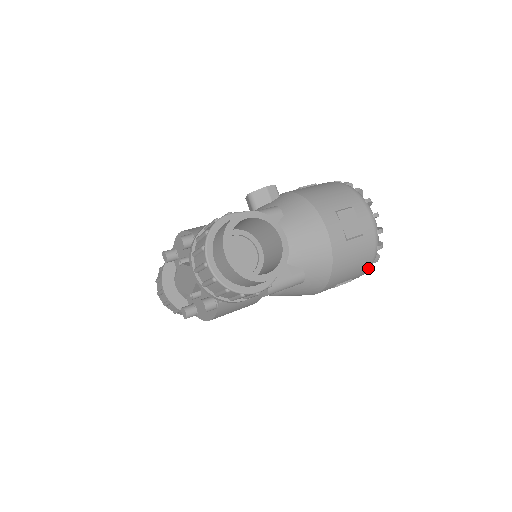
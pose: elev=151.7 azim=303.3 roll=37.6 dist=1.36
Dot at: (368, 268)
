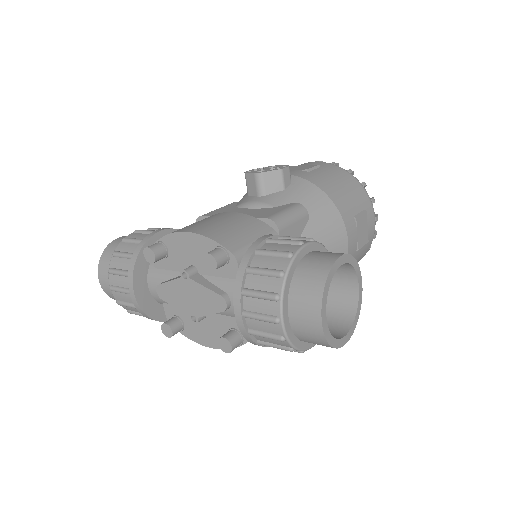
Dot at: occluded
